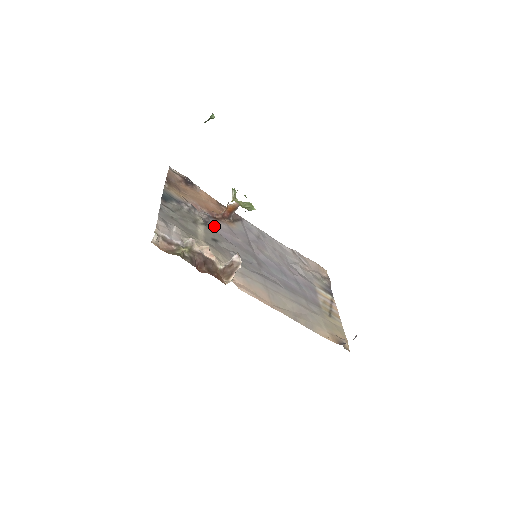
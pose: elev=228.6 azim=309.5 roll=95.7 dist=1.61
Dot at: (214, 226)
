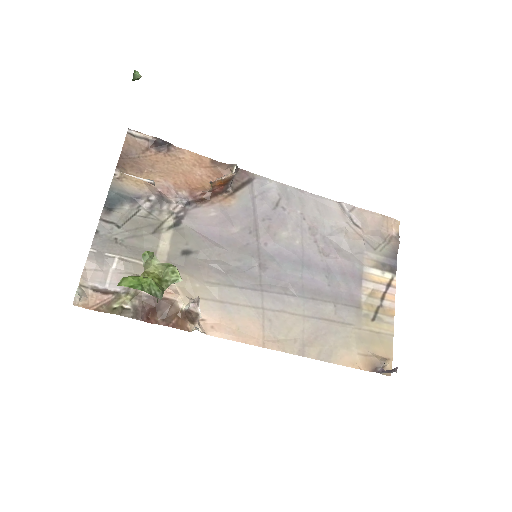
Dot at: (193, 221)
